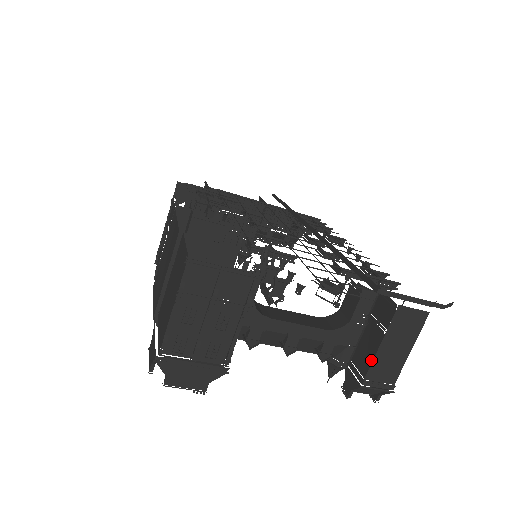
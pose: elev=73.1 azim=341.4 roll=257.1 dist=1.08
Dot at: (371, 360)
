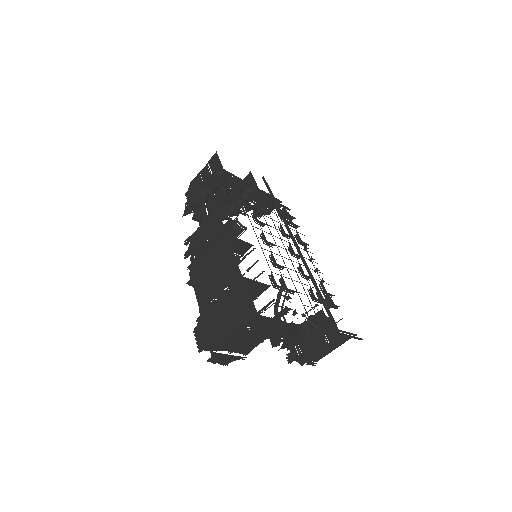
Dot at: (313, 353)
